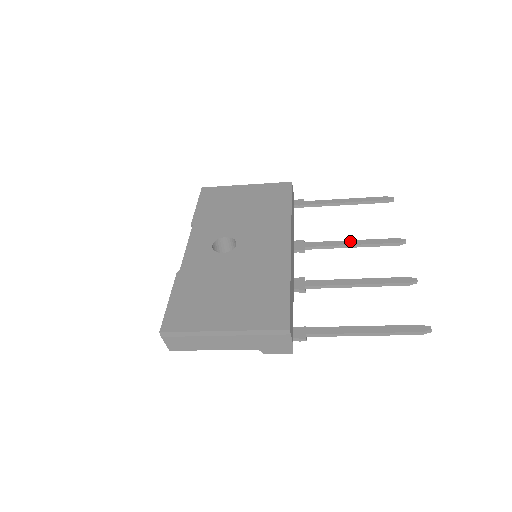
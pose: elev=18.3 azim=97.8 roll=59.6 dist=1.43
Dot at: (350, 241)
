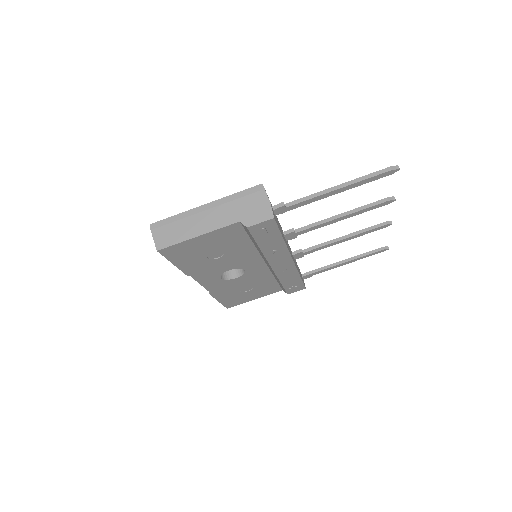
Dot at: occluded
